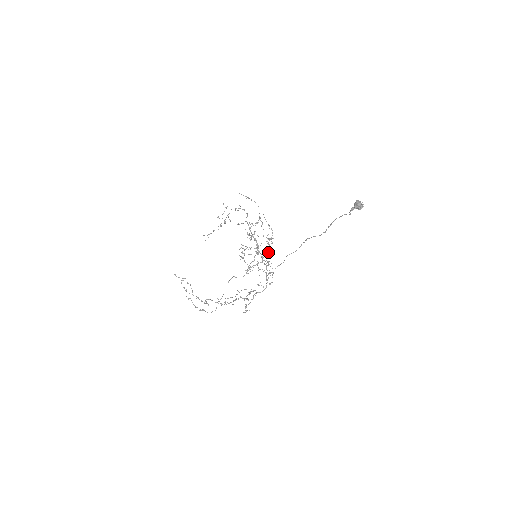
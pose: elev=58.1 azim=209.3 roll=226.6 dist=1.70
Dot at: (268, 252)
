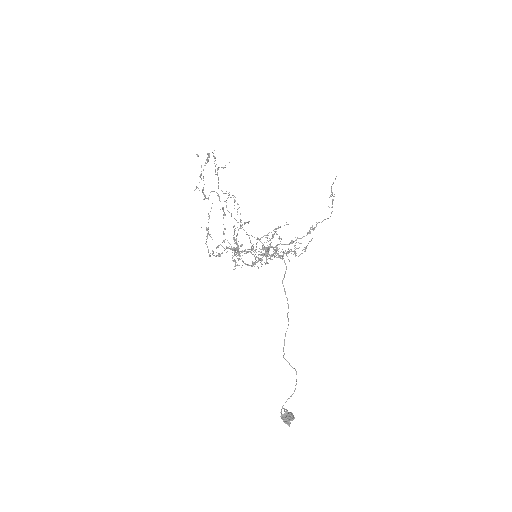
Dot at: (280, 255)
